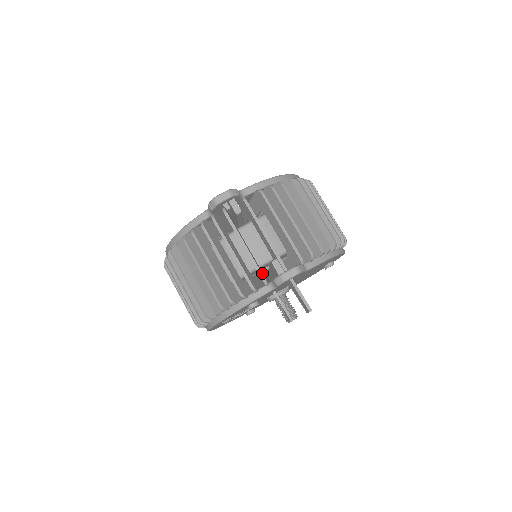
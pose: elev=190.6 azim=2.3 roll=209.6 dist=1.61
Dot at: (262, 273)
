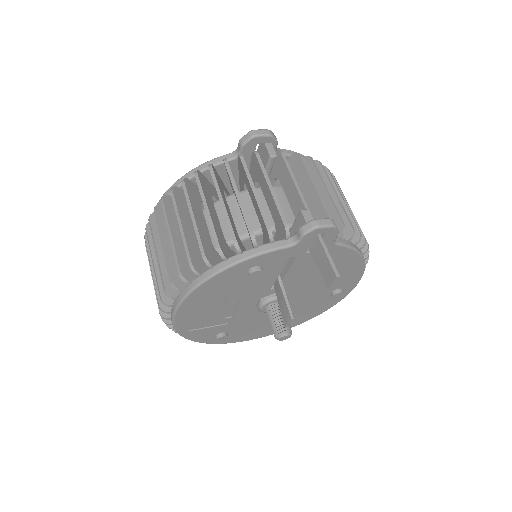
Dot at: occluded
